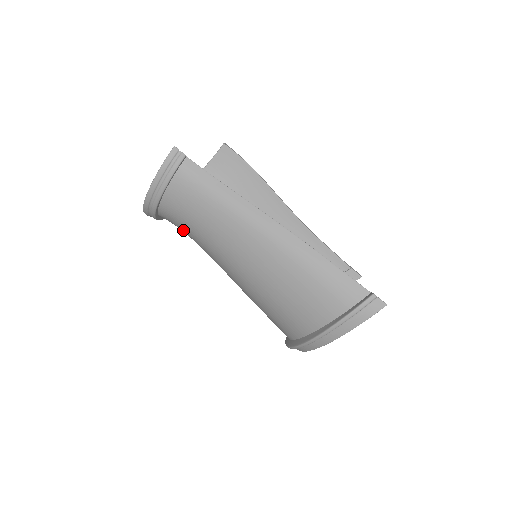
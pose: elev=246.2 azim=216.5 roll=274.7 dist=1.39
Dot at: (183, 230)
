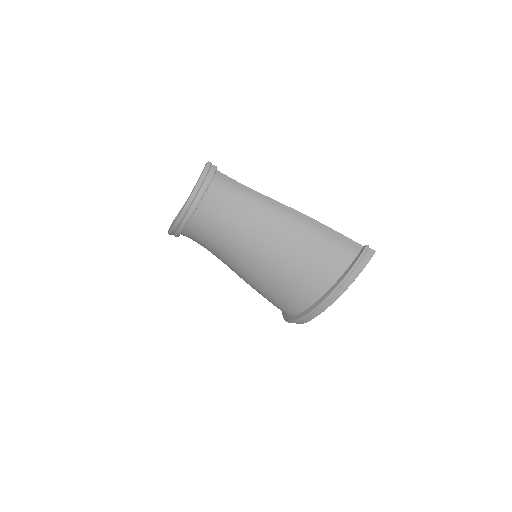
Dot at: (208, 235)
